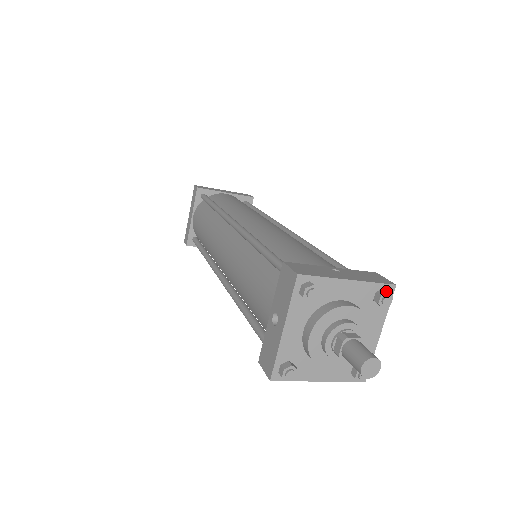
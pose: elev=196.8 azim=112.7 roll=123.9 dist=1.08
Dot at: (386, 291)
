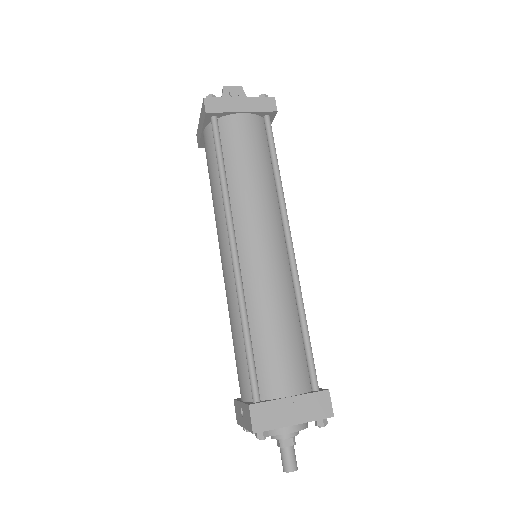
Dot at: (323, 424)
